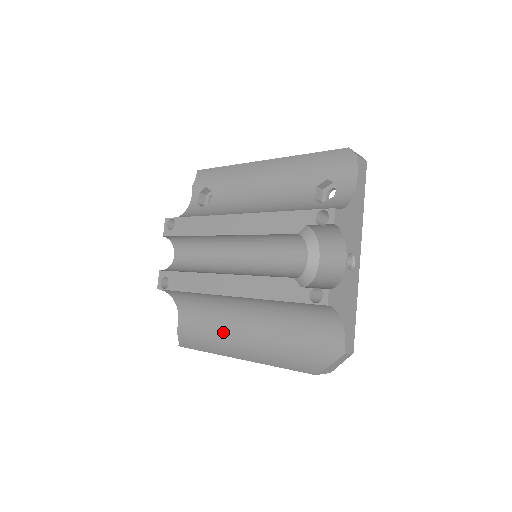
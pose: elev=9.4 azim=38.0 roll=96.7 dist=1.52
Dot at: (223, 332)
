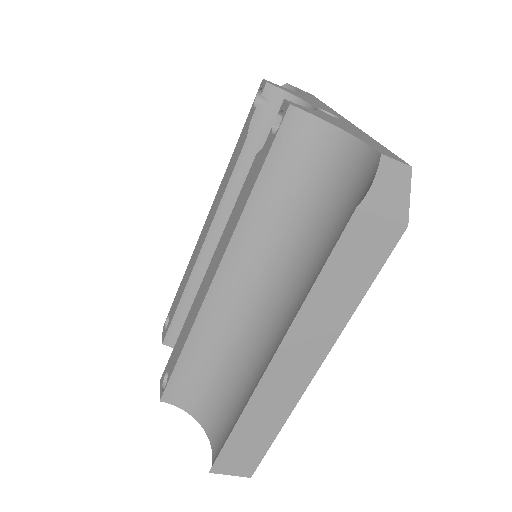
Dot at: (255, 378)
